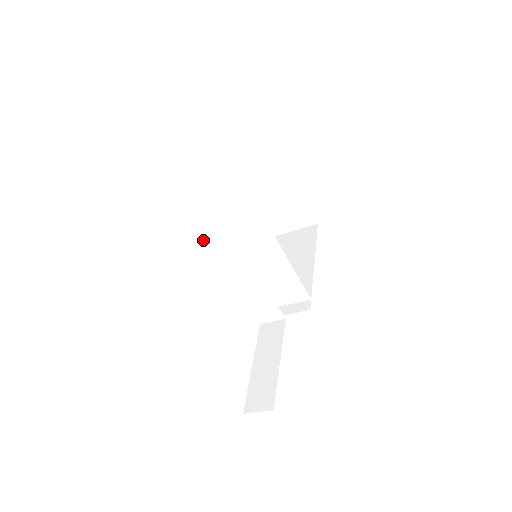
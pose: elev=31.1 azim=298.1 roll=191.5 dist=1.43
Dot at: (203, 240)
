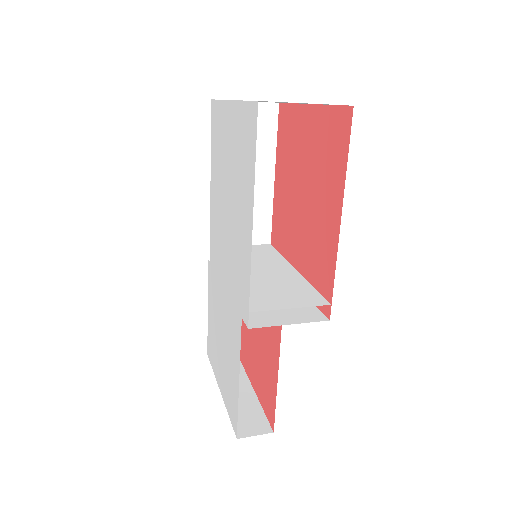
Dot at: (242, 316)
